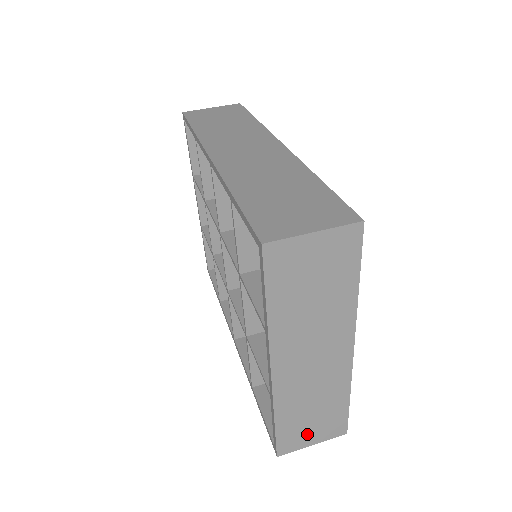
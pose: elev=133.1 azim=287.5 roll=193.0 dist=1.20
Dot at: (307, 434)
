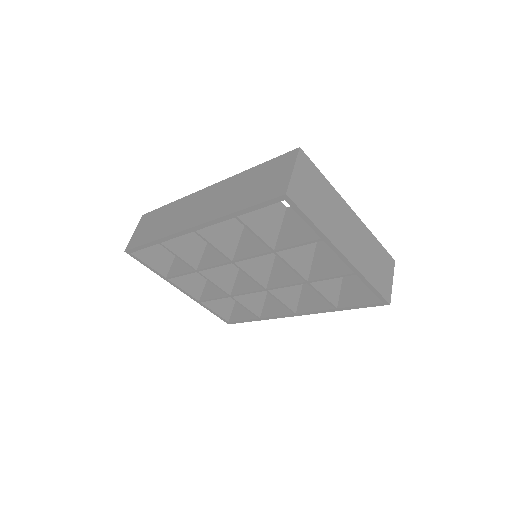
Dot at: (385, 278)
